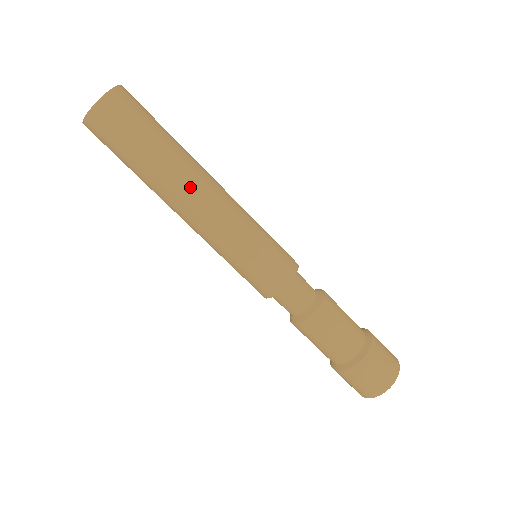
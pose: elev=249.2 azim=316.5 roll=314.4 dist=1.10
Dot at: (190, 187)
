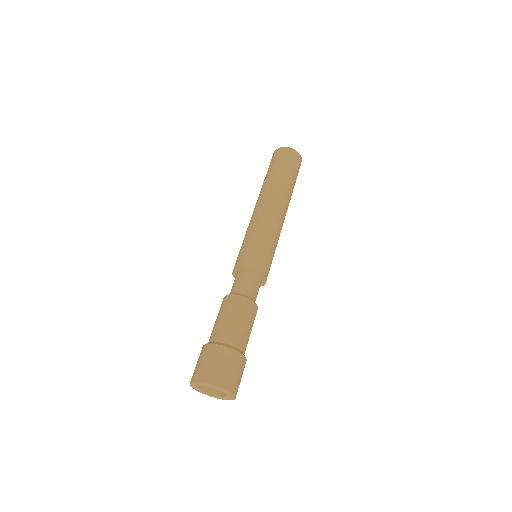
Dot at: (265, 195)
